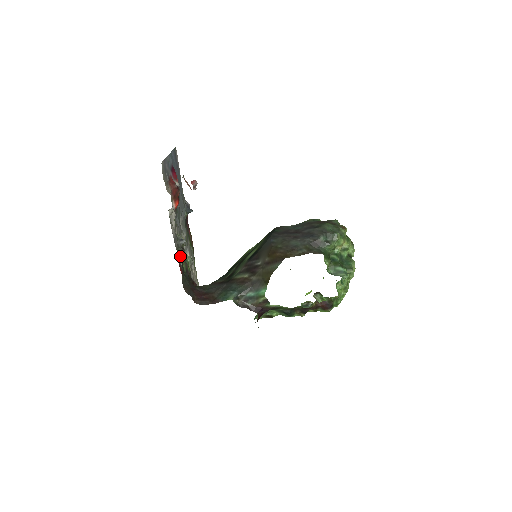
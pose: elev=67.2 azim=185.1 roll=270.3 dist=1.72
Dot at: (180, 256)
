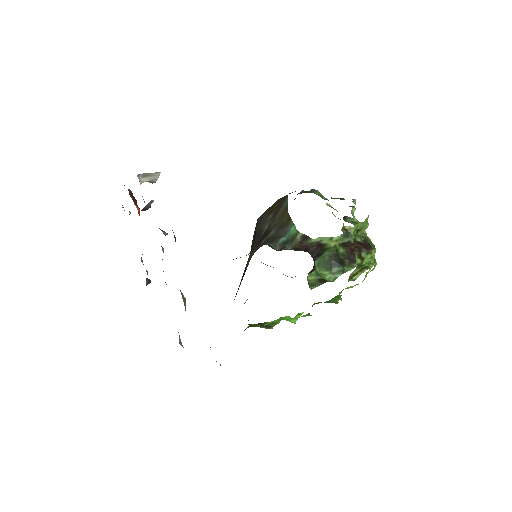
Dot at: (172, 230)
